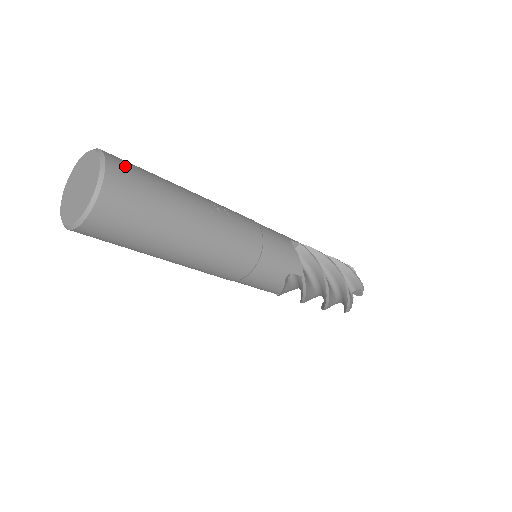
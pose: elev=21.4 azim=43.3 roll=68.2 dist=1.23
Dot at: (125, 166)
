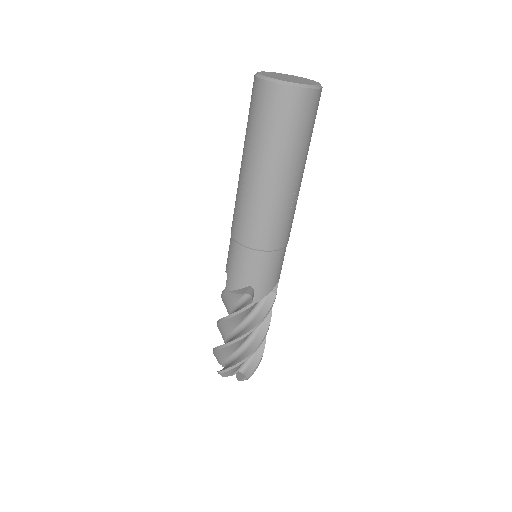
Dot at: (317, 107)
